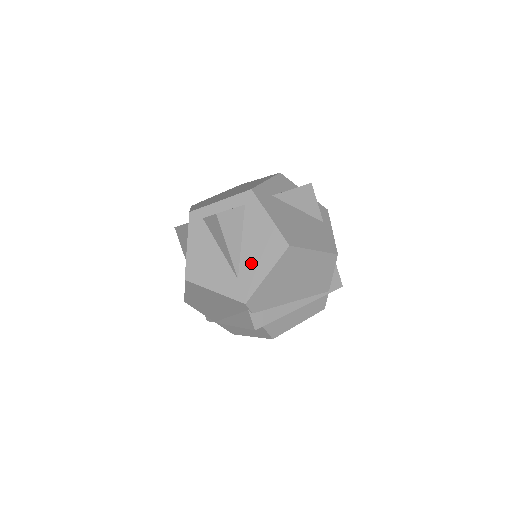
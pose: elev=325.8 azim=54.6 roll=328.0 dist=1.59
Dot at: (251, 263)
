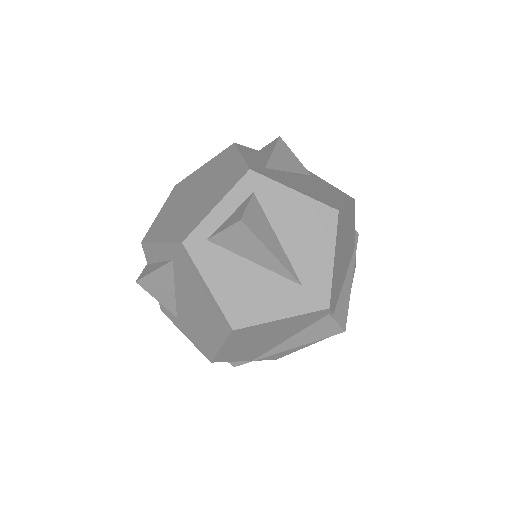
Dot at: (306, 257)
